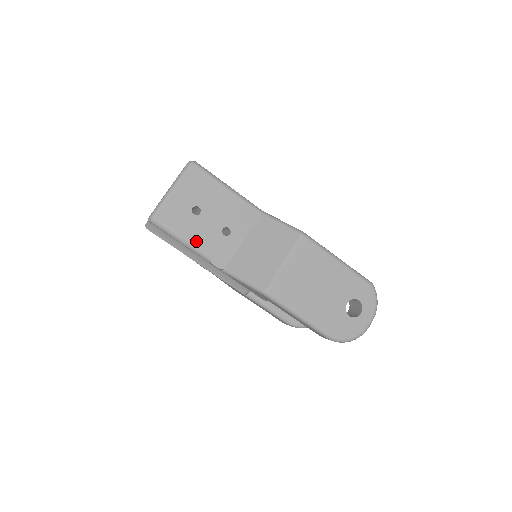
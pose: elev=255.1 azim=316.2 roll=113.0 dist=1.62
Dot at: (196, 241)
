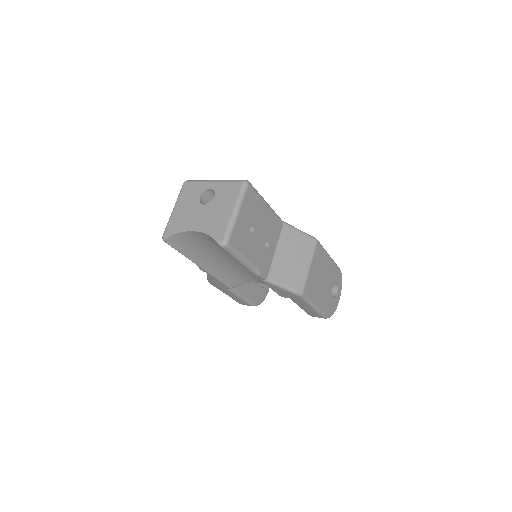
Dot at: (252, 258)
